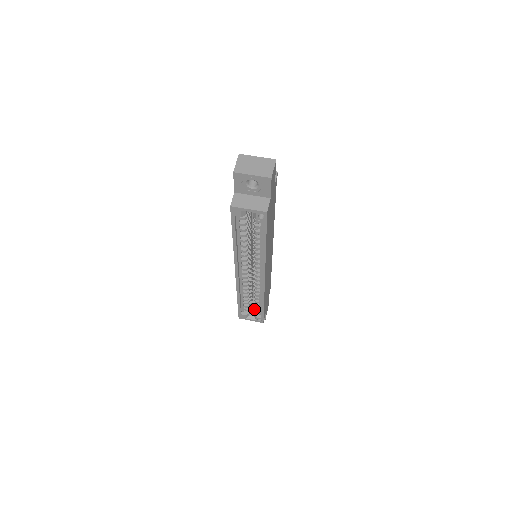
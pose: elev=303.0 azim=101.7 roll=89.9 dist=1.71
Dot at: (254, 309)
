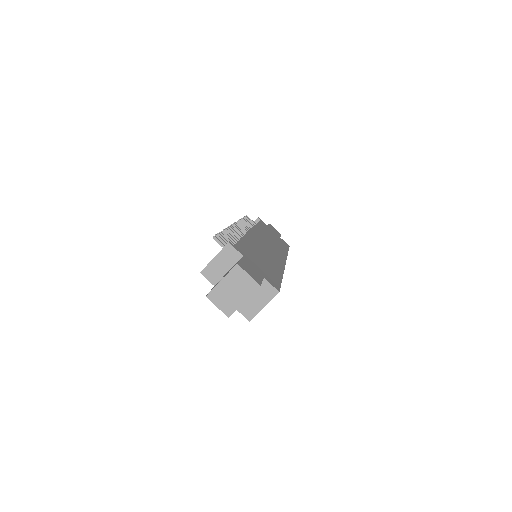
Dot at: occluded
